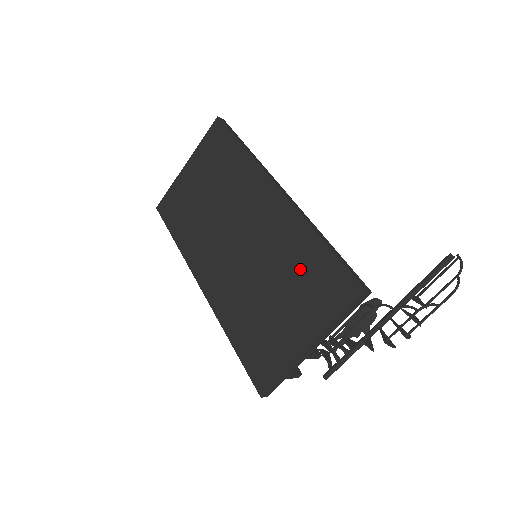
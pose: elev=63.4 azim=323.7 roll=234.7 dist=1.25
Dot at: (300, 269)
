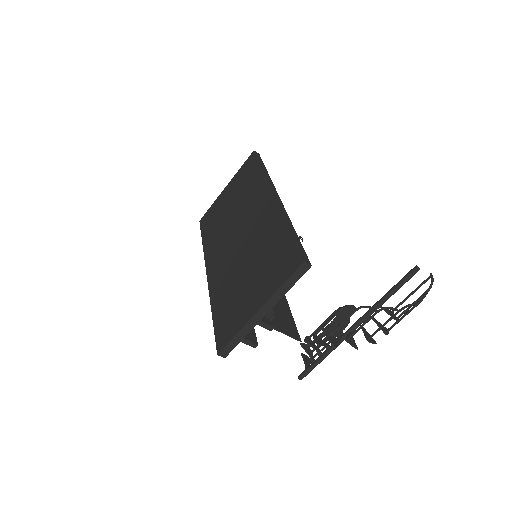
Dot at: (269, 251)
